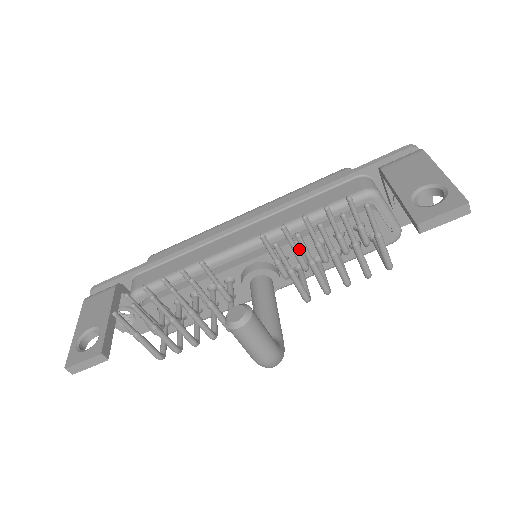
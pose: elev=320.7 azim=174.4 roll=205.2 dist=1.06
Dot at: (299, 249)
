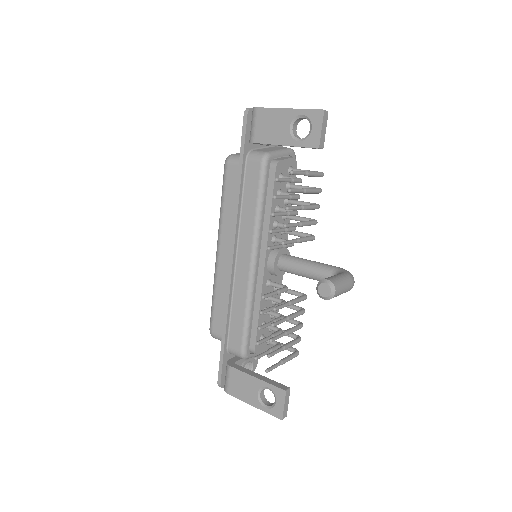
Dot at: (275, 225)
